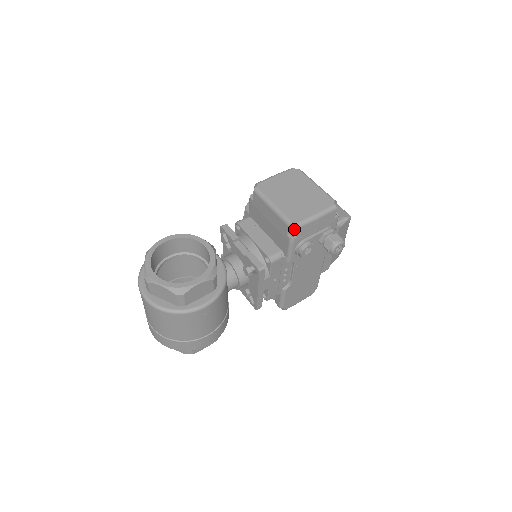
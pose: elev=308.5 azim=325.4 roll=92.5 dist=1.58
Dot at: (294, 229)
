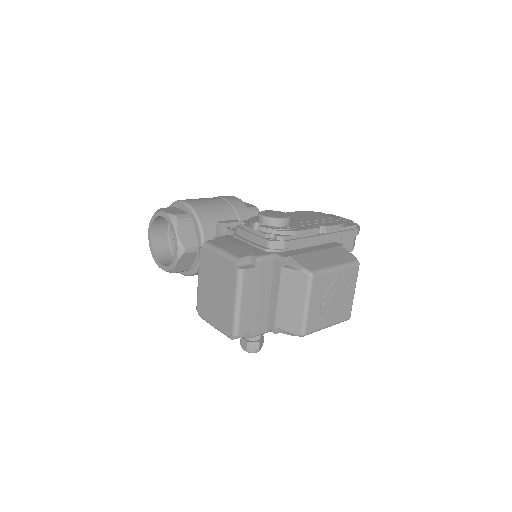
Dot at: occluded
